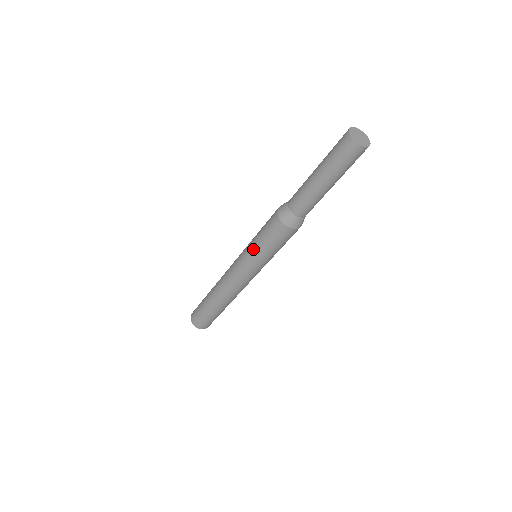
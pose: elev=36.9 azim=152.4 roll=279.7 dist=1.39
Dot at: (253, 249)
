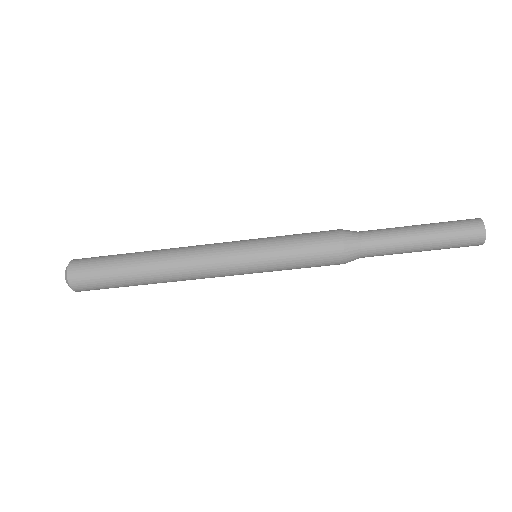
Dot at: (277, 265)
